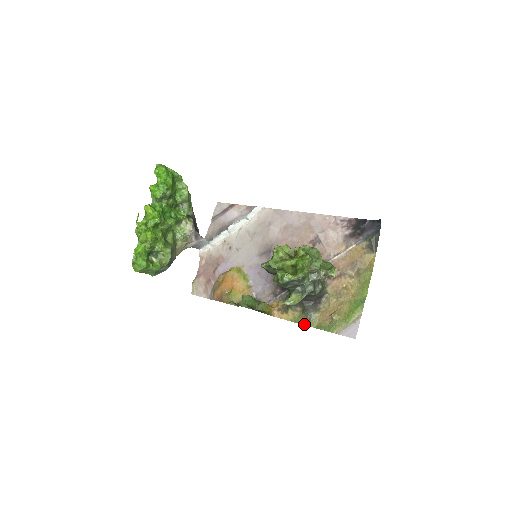
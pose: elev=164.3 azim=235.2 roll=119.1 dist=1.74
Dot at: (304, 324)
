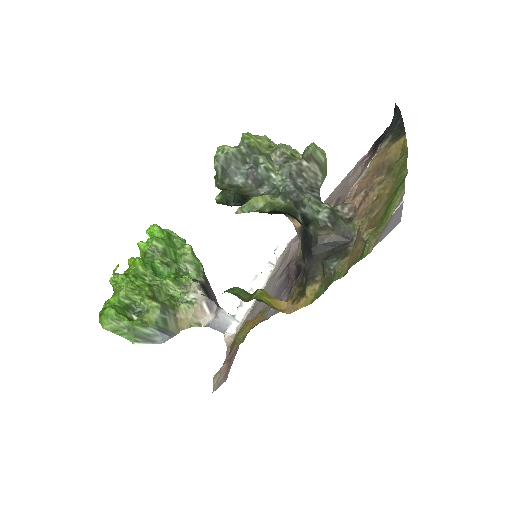
Dot at: (327, 286)
